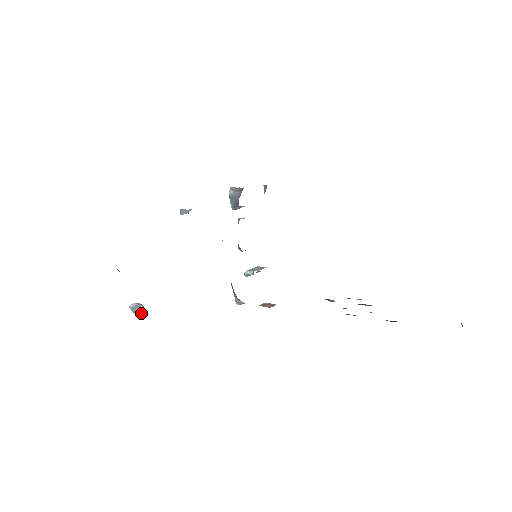
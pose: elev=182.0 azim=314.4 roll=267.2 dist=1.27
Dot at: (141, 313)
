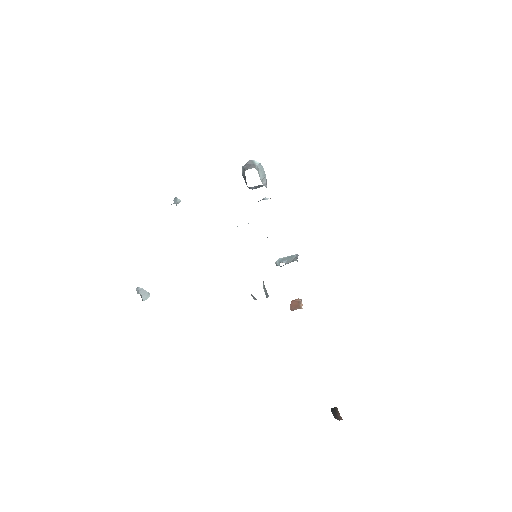
Dot at: occluded
